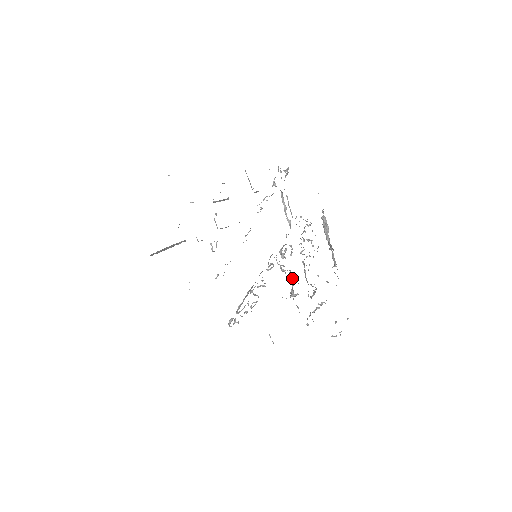
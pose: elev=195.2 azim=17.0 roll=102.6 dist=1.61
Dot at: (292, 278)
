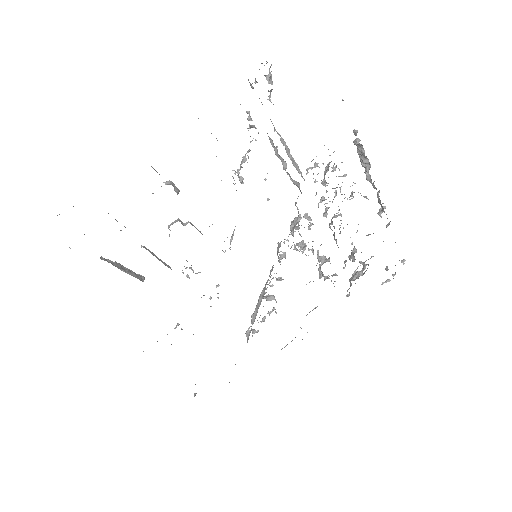
Dot at: (317, 255)
